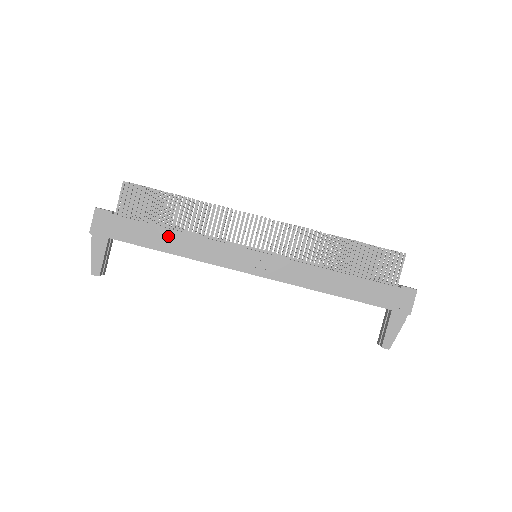
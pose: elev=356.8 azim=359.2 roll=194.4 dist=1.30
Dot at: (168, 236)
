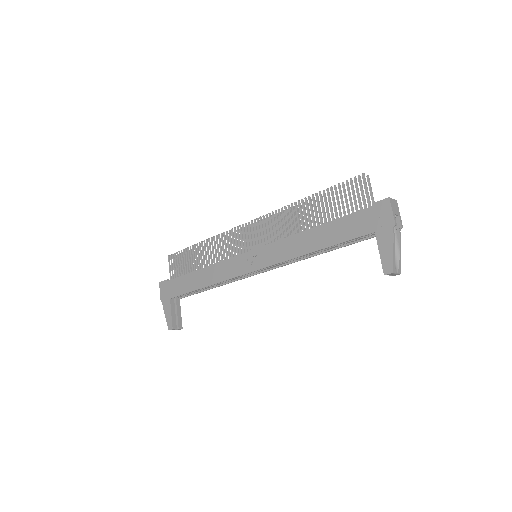
Dot at: (197, 276)
